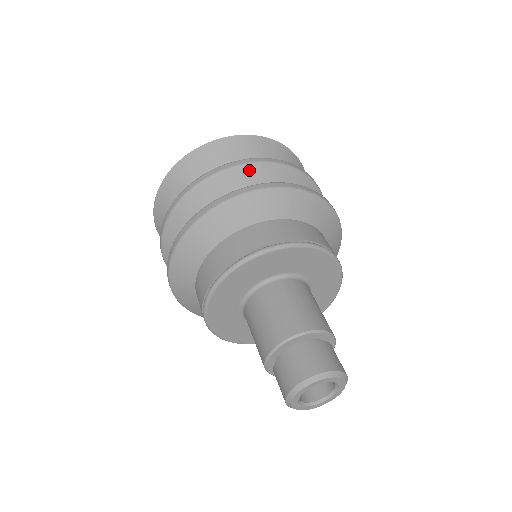
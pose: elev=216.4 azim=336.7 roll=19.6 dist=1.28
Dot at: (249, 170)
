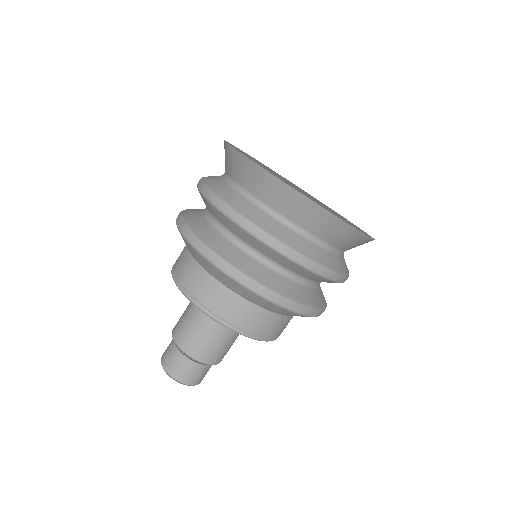
Dot at: (307, 272)
